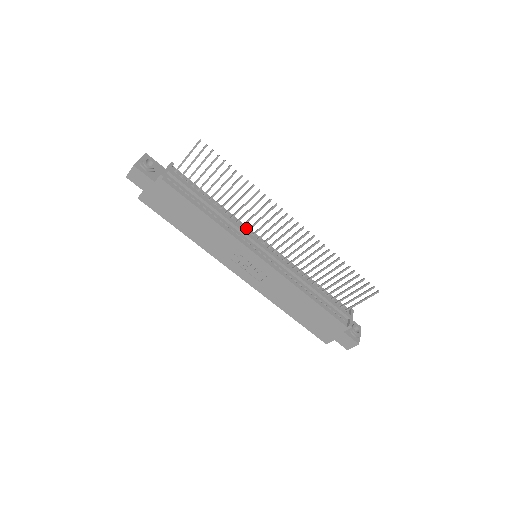
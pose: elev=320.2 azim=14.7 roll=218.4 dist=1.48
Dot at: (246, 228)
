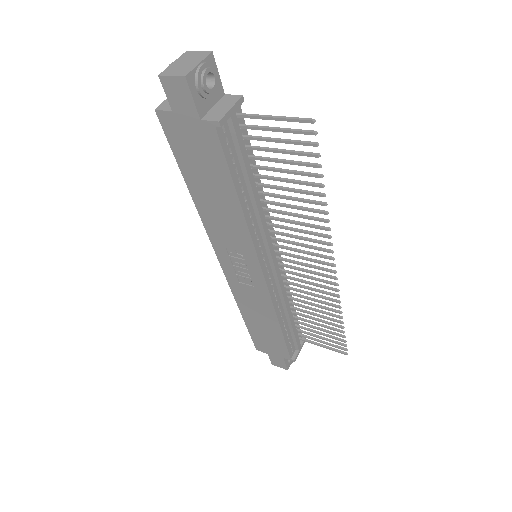
Dot at: (270, 226)
